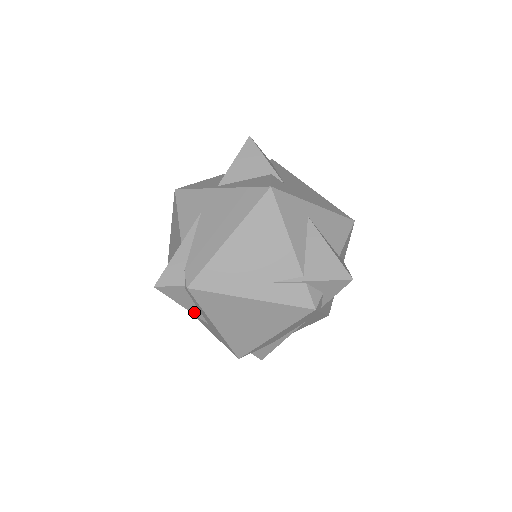
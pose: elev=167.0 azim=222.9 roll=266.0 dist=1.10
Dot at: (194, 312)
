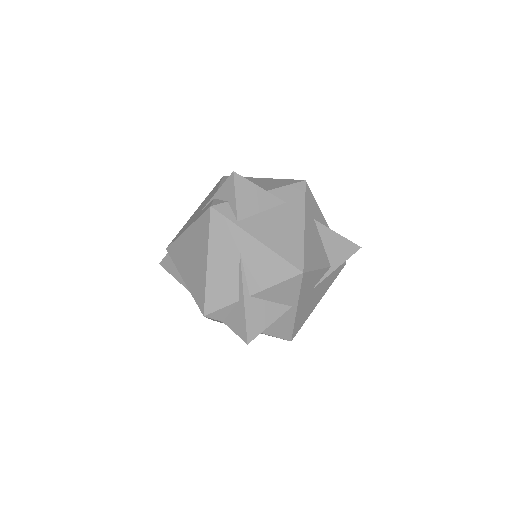
Dot at: (182, 283)
